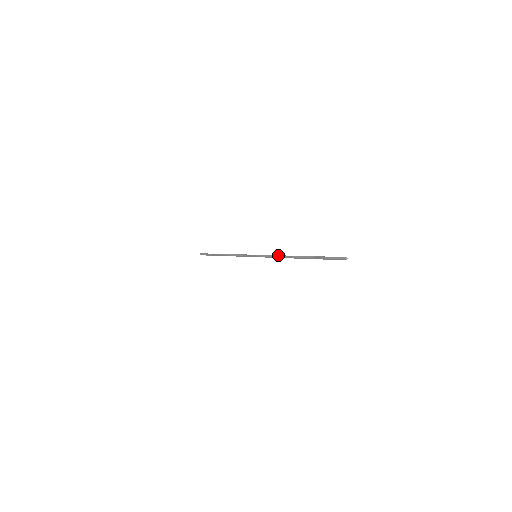
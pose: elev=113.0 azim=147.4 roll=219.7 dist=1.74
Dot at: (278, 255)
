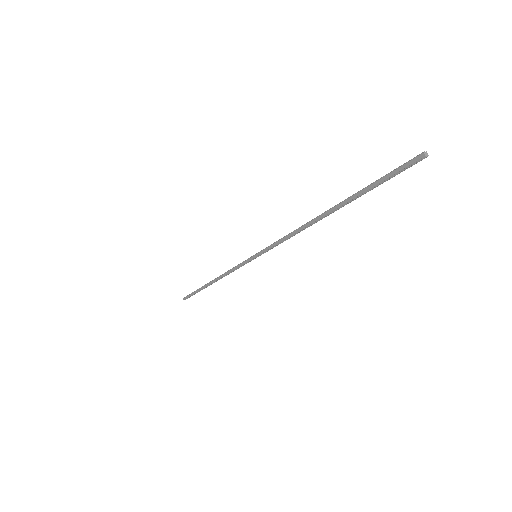
Dot at: (291, 232)
